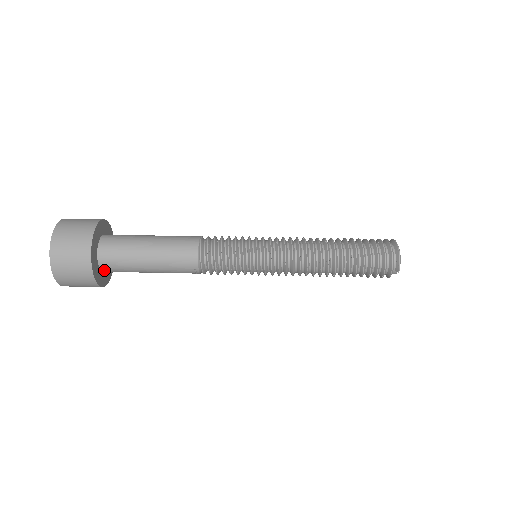
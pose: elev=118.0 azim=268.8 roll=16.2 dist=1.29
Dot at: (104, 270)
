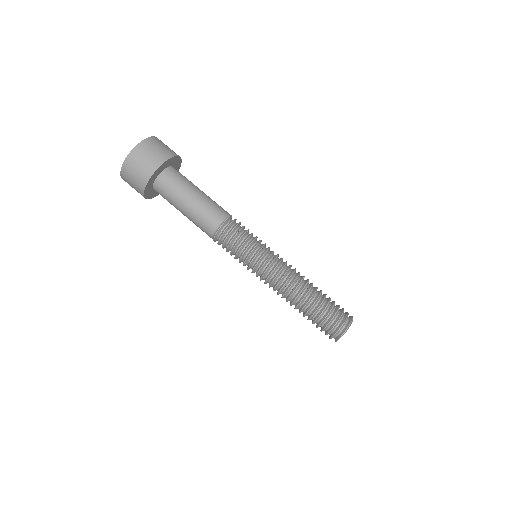
Dot at: (155, 190)
